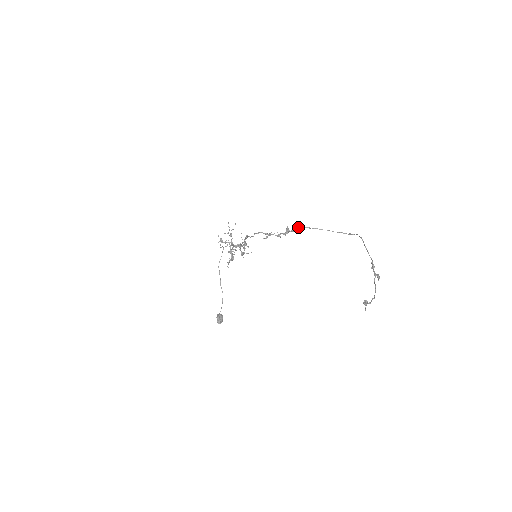
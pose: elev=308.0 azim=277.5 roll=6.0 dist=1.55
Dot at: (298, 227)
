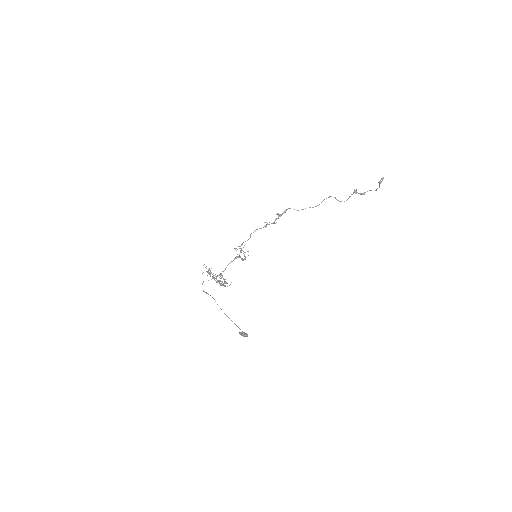
Dot at: (286, 209)
